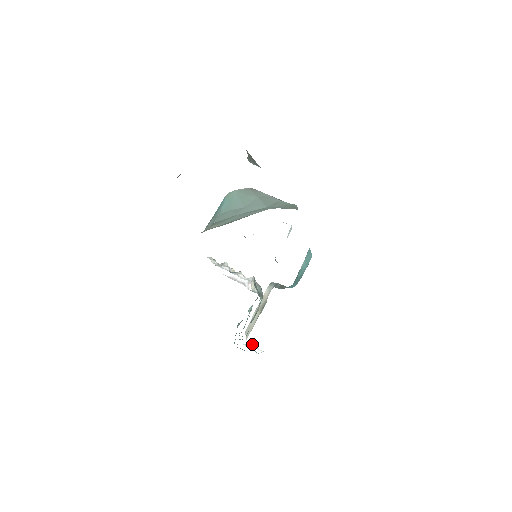
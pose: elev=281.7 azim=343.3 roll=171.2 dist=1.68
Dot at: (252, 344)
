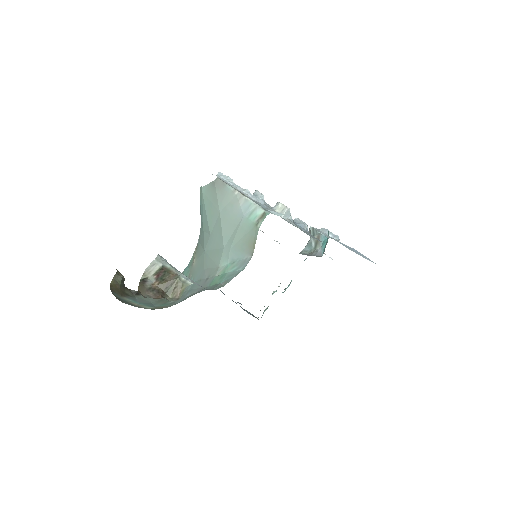
Dot at: occluded
